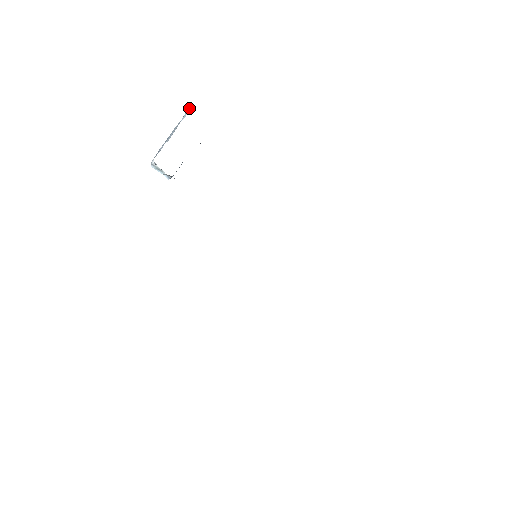
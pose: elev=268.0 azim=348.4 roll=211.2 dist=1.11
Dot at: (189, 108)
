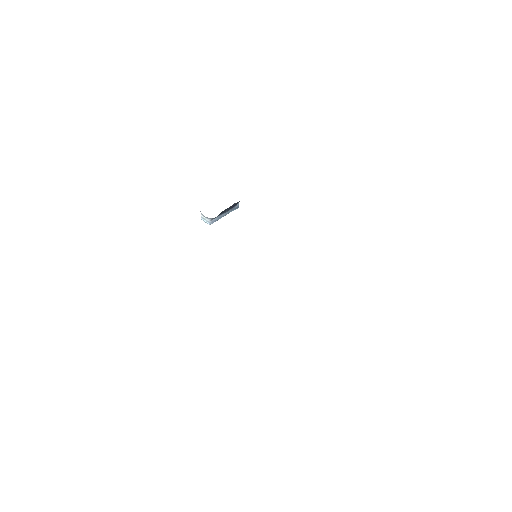
Dot at: occluded
